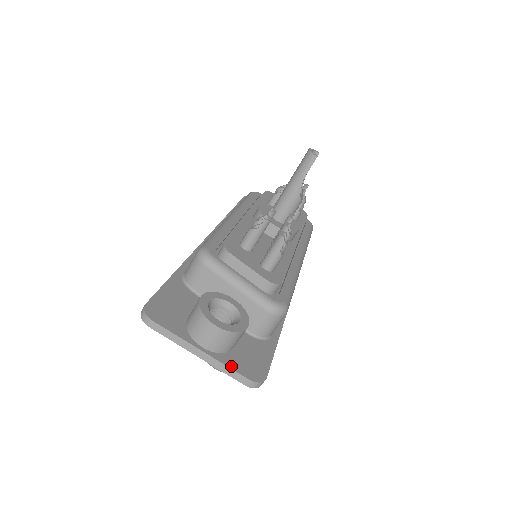
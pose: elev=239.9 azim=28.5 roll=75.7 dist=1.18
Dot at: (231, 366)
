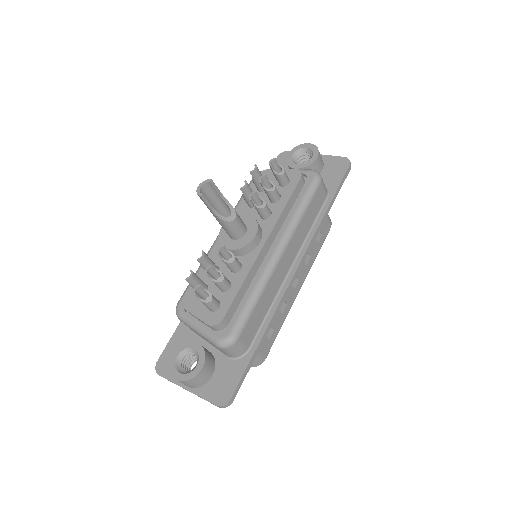
Dot at: (204, 397)
